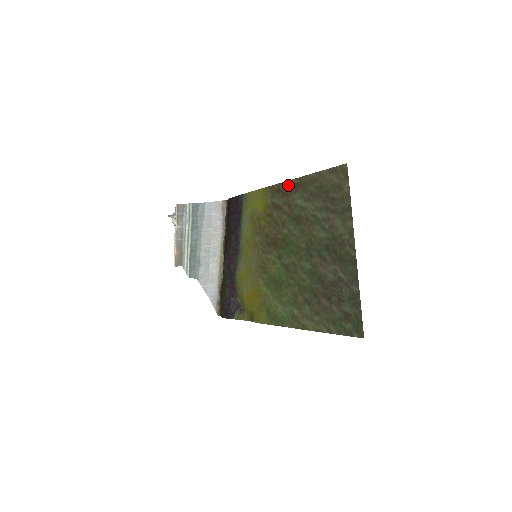
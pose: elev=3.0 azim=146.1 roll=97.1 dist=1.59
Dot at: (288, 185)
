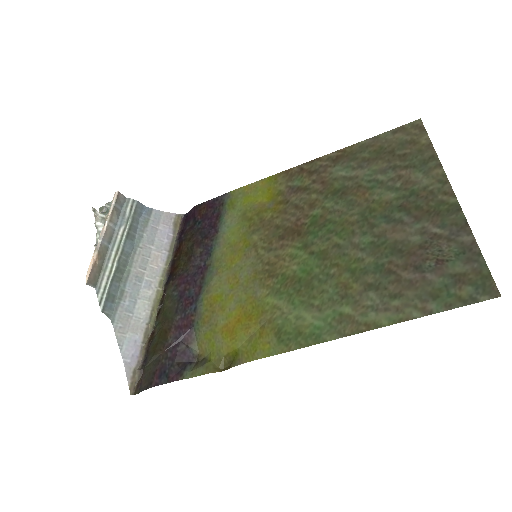
Dot at: (320, 161)
